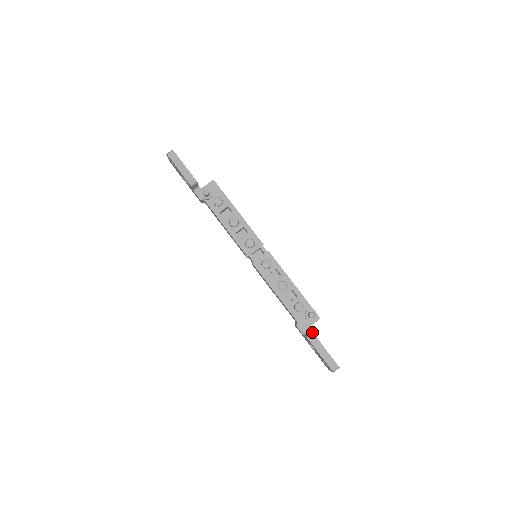
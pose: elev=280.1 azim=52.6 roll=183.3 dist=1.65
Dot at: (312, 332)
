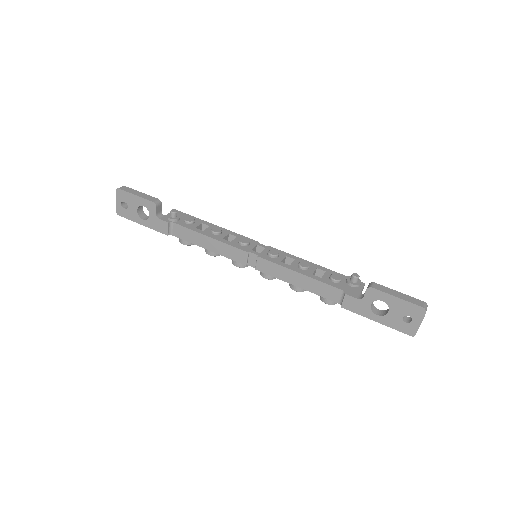
Dot at: occluded
